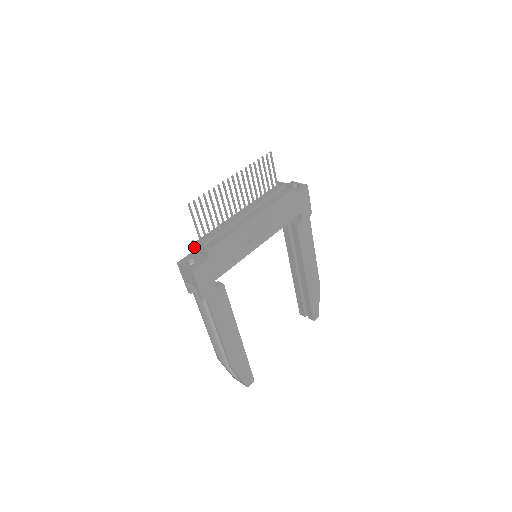
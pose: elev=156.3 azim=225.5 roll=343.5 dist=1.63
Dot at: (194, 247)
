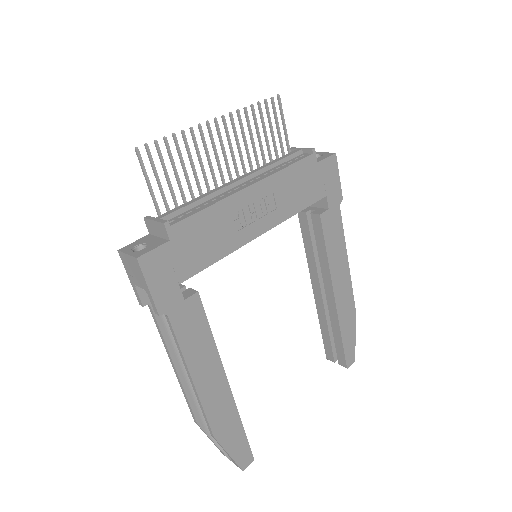
Dot at: (148, 227)
